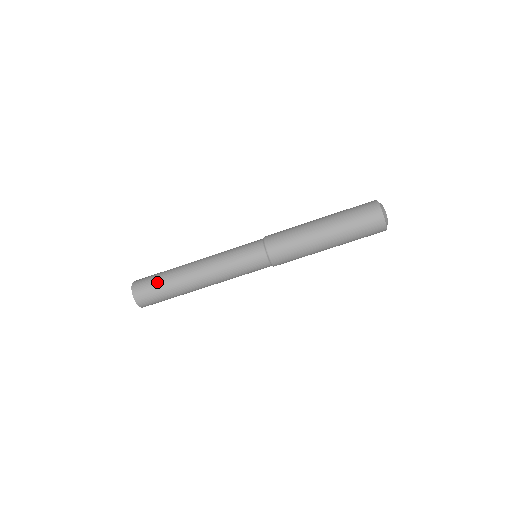
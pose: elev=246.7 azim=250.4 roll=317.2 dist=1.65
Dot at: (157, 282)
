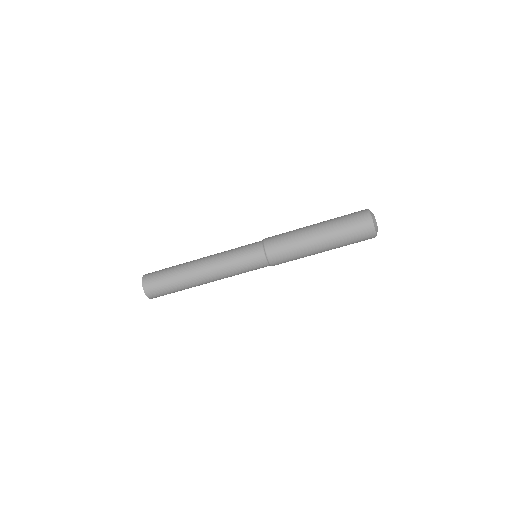
Dot at: (168, 288)
